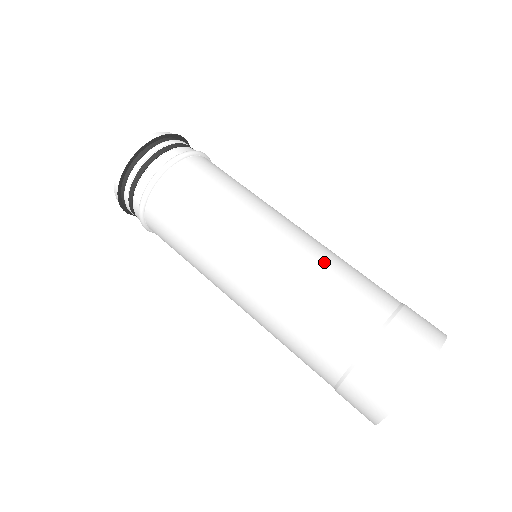
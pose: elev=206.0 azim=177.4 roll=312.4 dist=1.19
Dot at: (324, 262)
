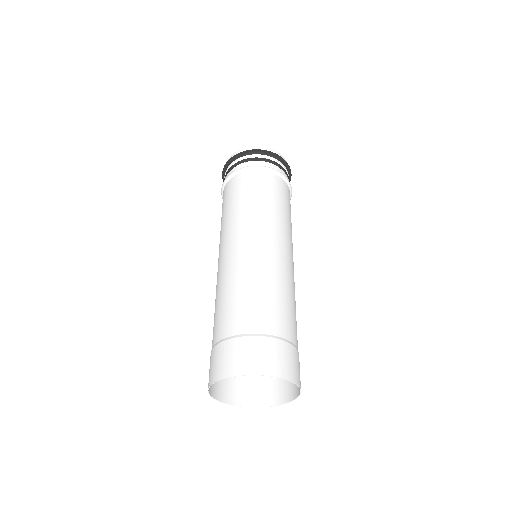
Dot at: (280, 281)
